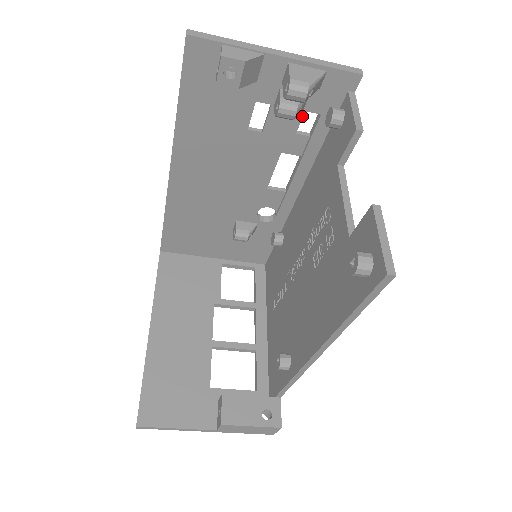
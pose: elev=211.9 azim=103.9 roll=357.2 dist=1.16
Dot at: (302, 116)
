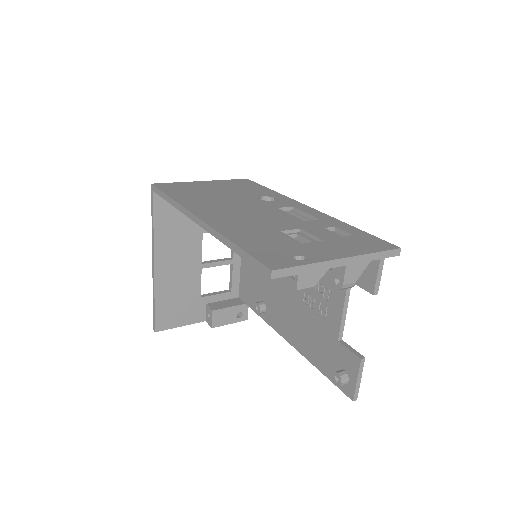
Dot at: occluded
